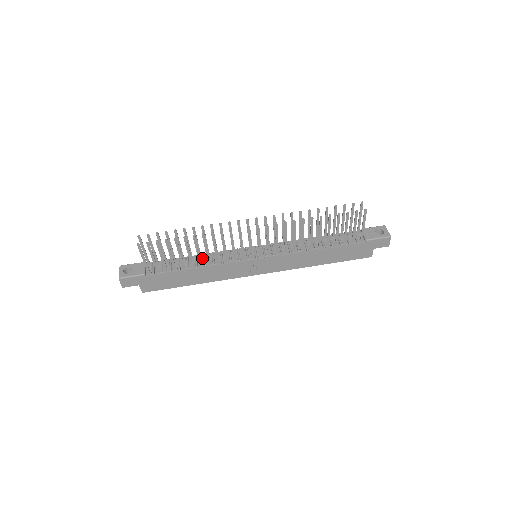
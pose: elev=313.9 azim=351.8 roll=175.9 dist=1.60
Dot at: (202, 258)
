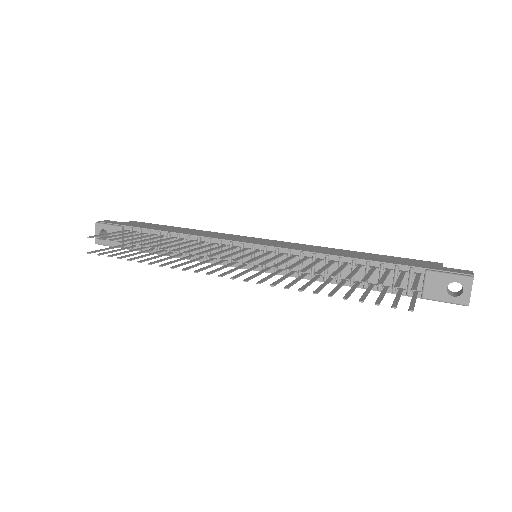
Dot at: occluded
